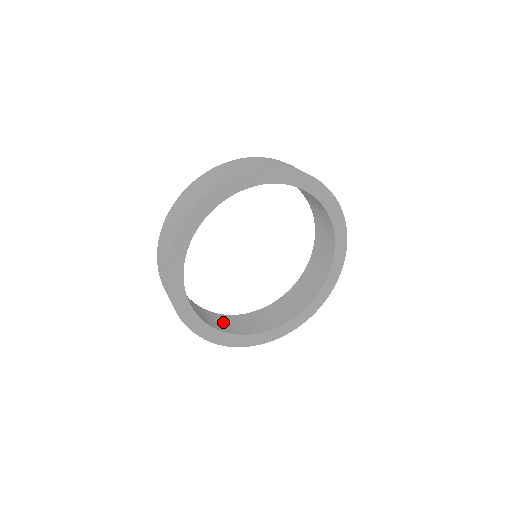
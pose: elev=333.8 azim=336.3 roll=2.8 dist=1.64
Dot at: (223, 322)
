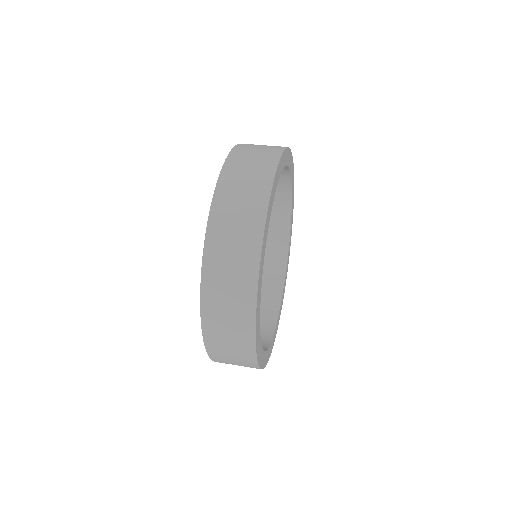
Dot at: occluded
